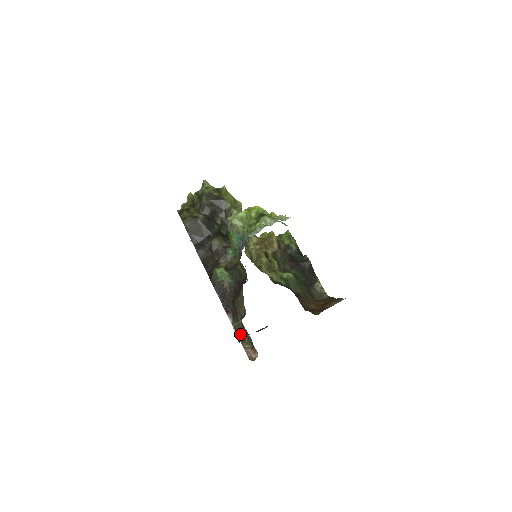
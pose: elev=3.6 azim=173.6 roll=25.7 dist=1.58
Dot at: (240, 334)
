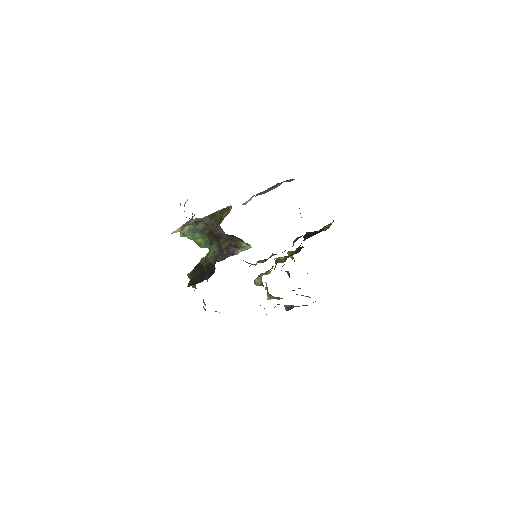
Dot at: (219, 223)
